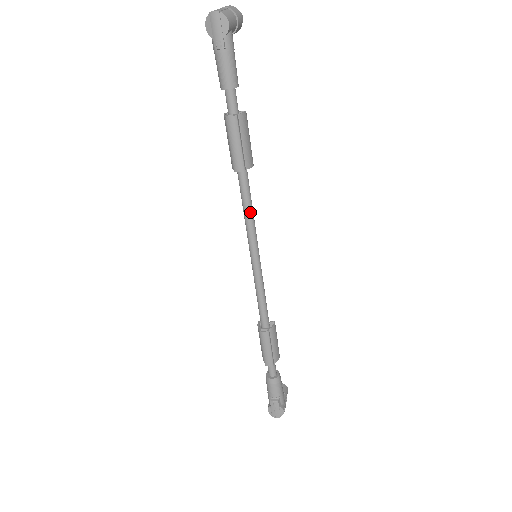
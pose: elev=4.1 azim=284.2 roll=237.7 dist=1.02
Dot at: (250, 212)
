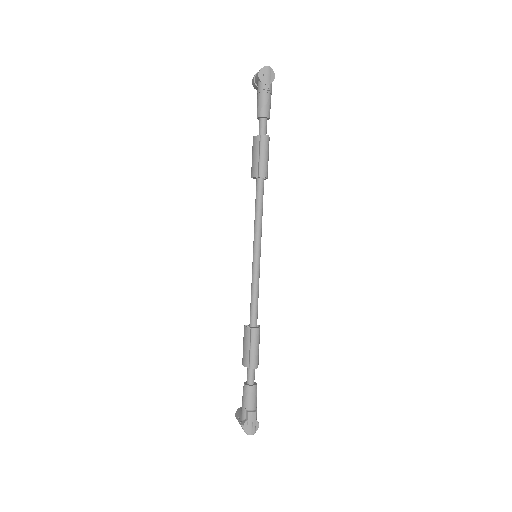
Dot at: (262, 214)
